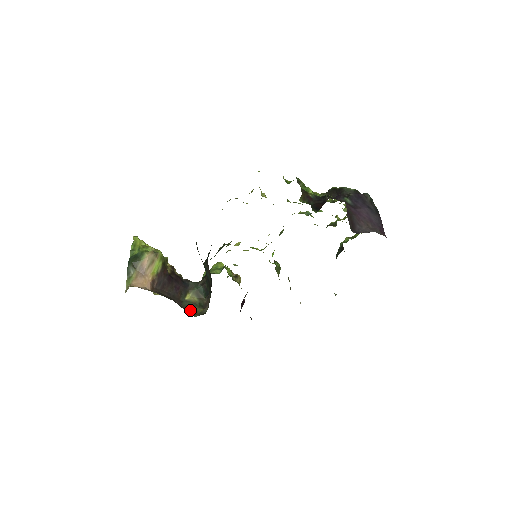
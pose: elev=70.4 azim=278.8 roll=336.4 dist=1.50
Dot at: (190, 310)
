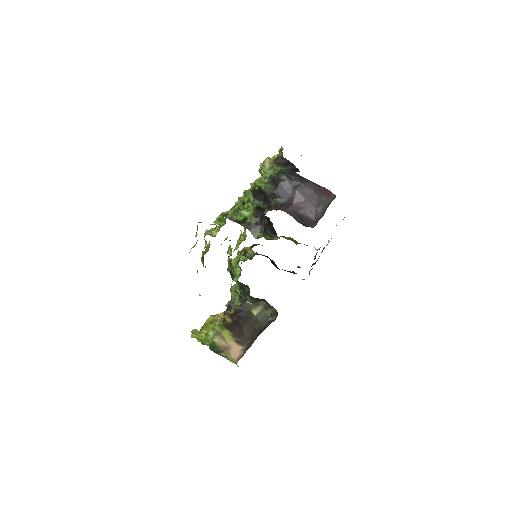
Dot at: (267, 319)
